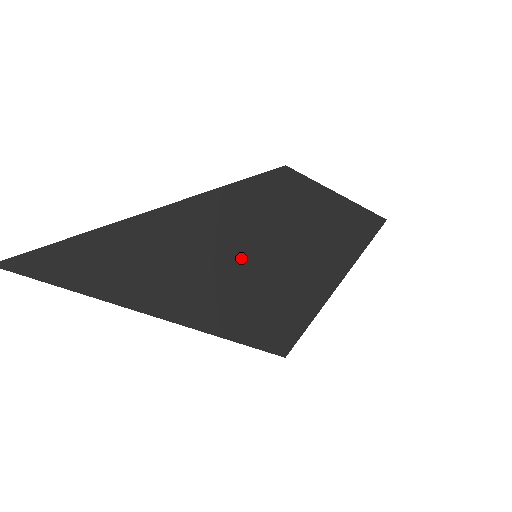
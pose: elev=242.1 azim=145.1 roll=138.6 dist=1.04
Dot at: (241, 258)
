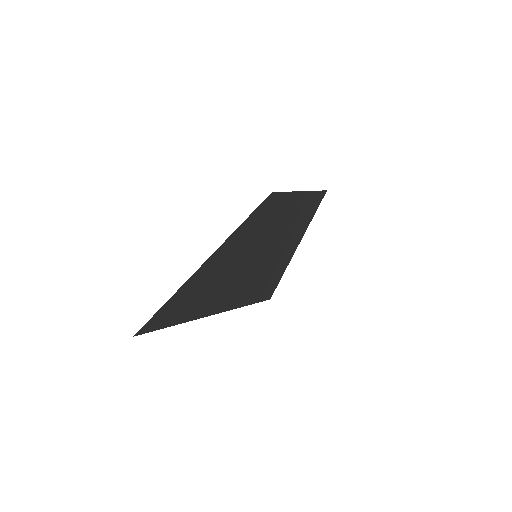
Dot at: (248, 262)
